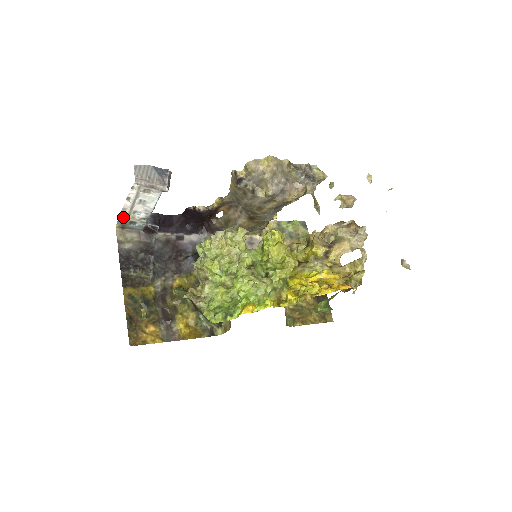
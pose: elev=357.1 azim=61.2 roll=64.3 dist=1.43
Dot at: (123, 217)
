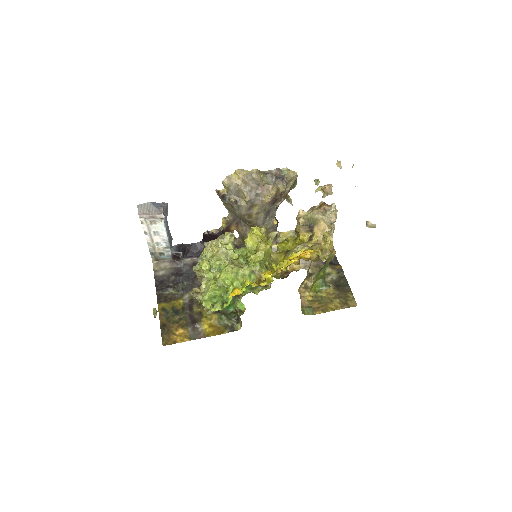
Dot at: (152, 250)
